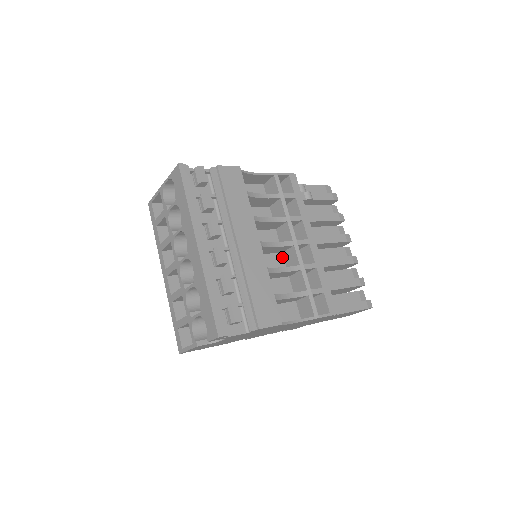
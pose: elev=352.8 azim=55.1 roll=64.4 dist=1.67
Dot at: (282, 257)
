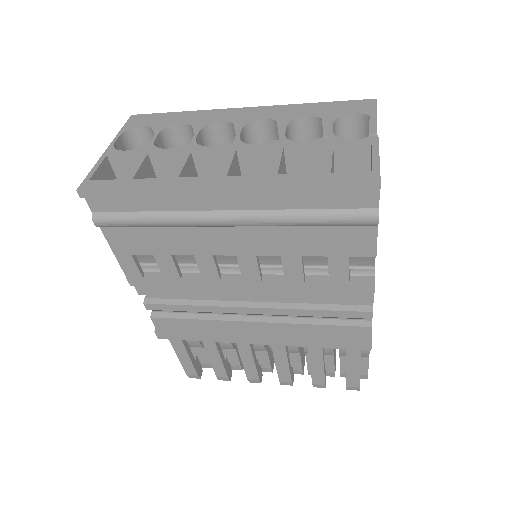
Dot at: occluded
